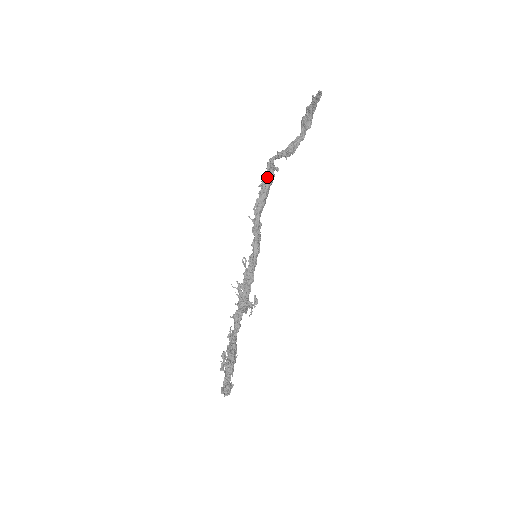
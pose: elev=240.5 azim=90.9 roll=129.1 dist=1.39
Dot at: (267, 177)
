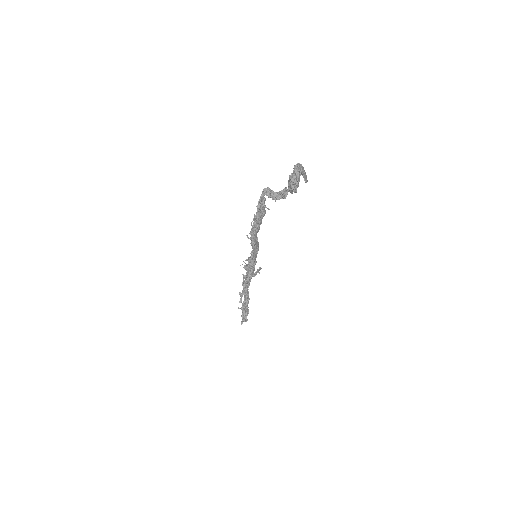
Dot at: (259, 214)
